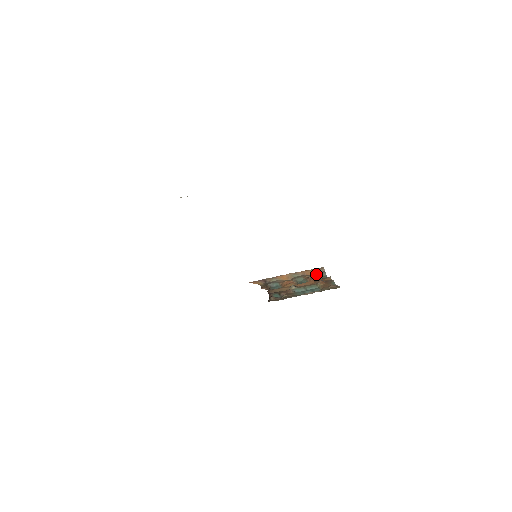
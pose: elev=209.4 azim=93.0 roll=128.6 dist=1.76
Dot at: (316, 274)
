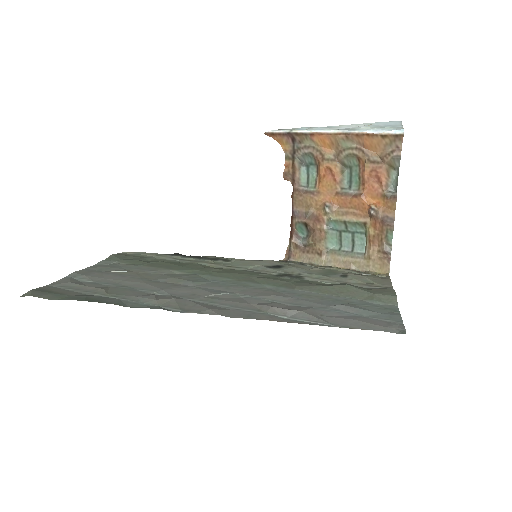
Dot at: (381, 159)
